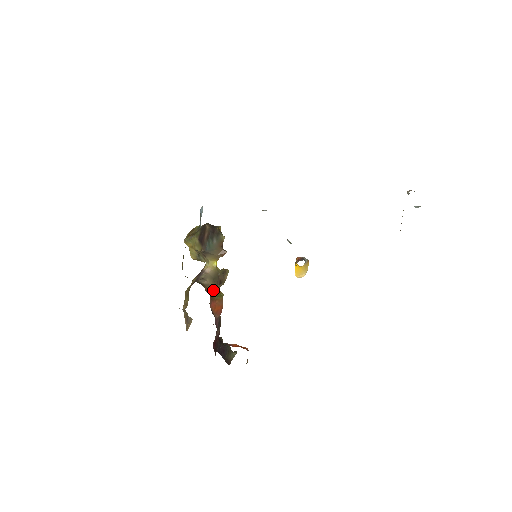
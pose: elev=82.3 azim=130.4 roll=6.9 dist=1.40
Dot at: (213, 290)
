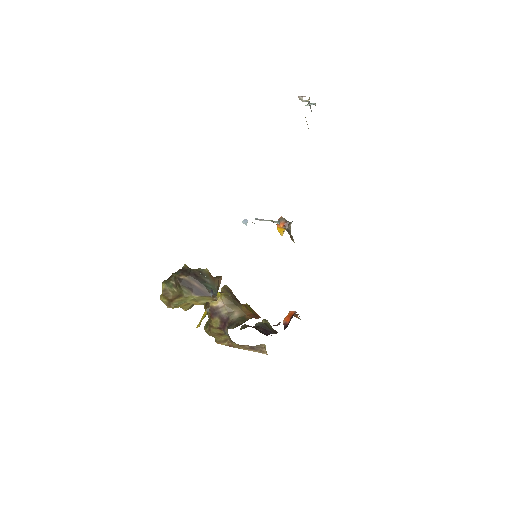
Dot at: (247, 311)
